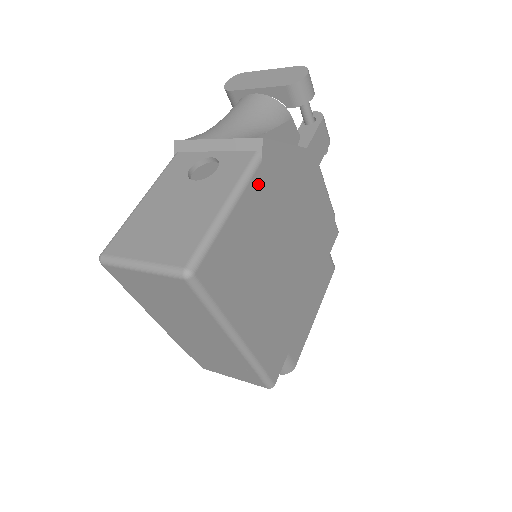
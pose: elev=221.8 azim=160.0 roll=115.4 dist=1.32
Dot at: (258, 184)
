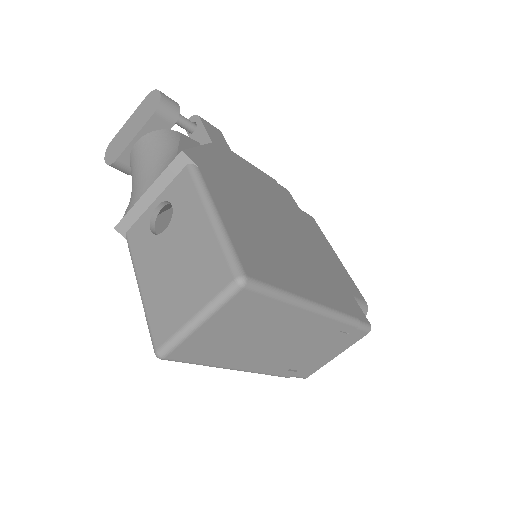
Dot at: (213, 185)
